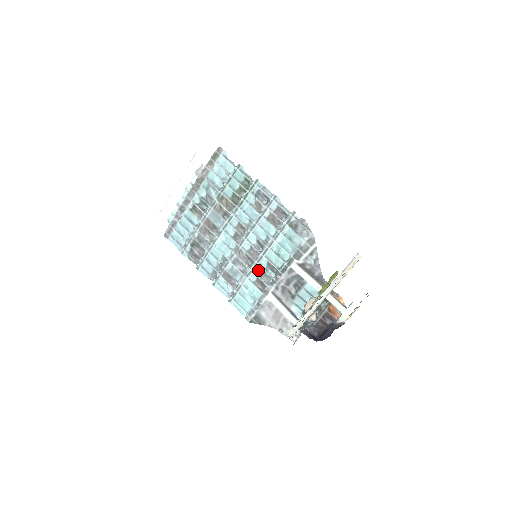
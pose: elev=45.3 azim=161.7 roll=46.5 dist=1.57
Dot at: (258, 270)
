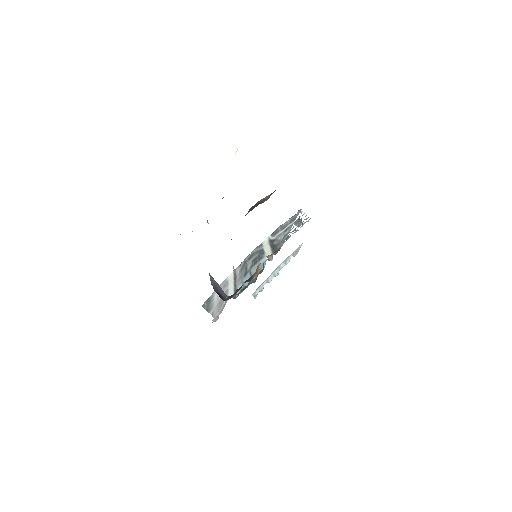
Dot at: occluded
